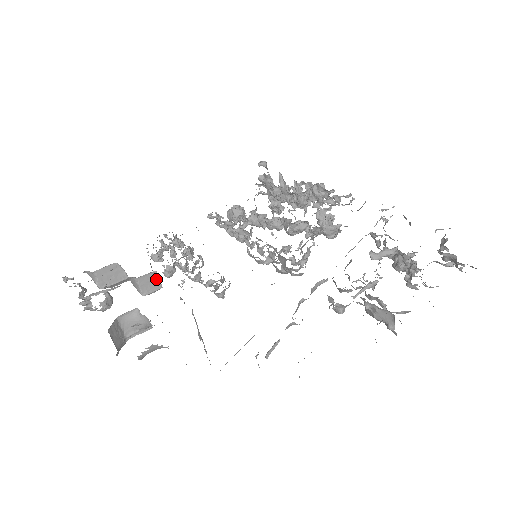
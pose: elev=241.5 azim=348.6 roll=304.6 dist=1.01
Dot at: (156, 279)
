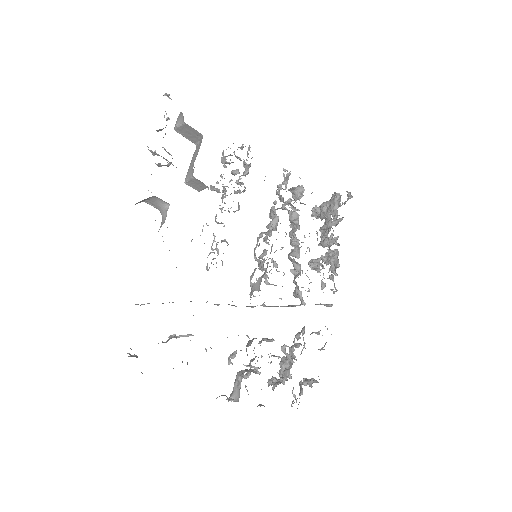
Dot at: (203, 187)
